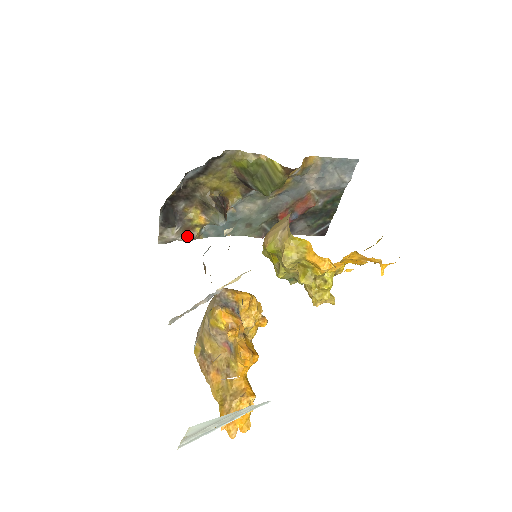
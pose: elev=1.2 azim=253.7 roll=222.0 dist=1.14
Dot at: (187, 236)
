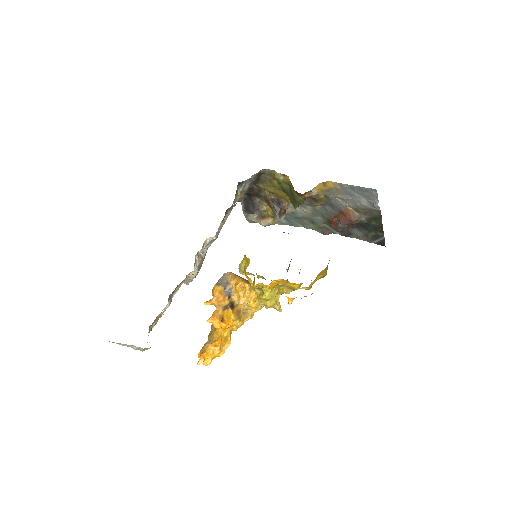
Dot at: (263, 222)
